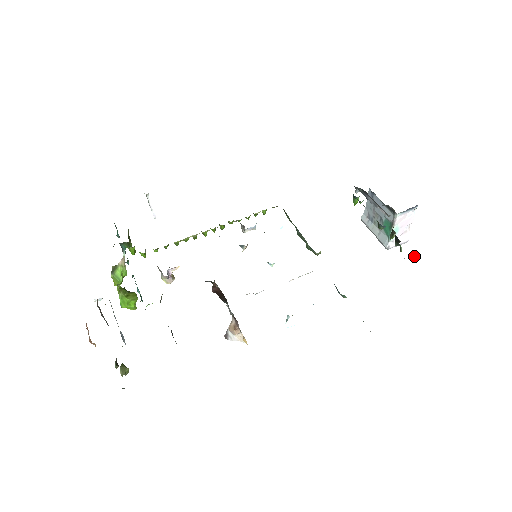
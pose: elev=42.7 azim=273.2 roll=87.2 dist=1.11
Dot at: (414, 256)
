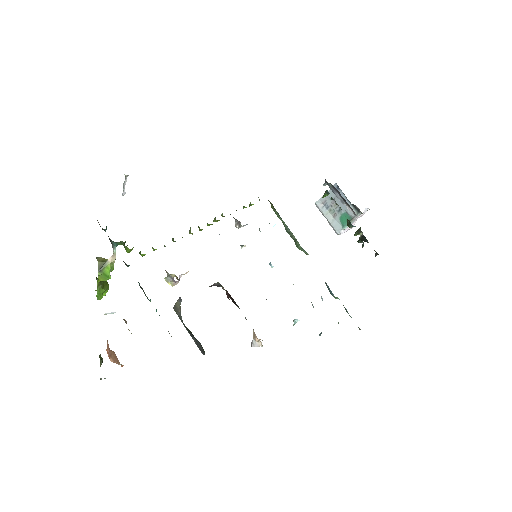
Dot at: occluded
